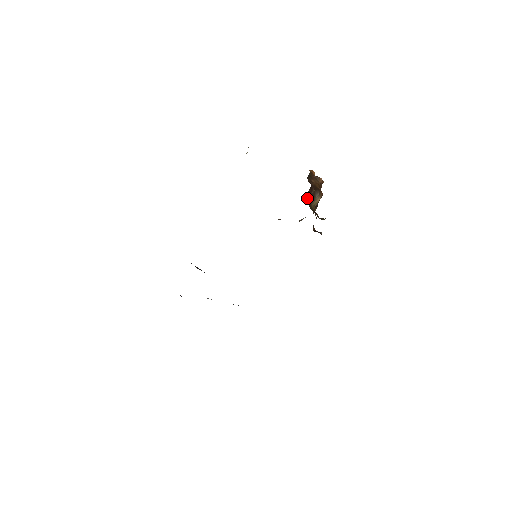
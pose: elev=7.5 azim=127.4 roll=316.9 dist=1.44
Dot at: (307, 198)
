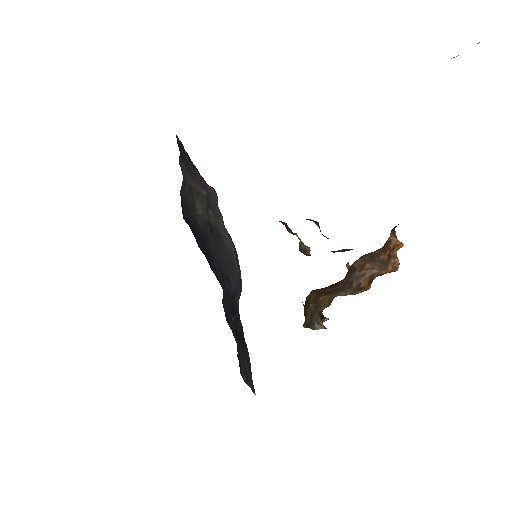
Dot at: (316, 290)
